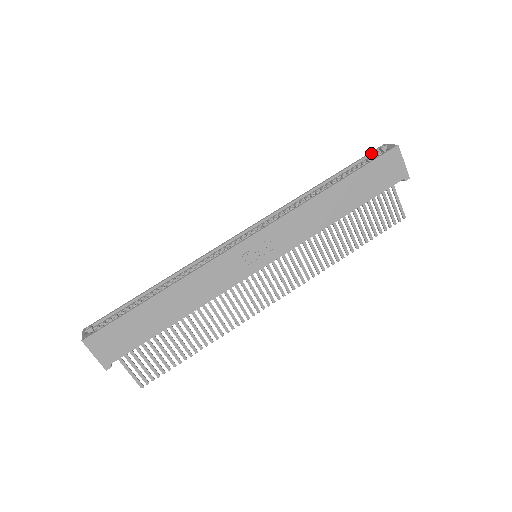
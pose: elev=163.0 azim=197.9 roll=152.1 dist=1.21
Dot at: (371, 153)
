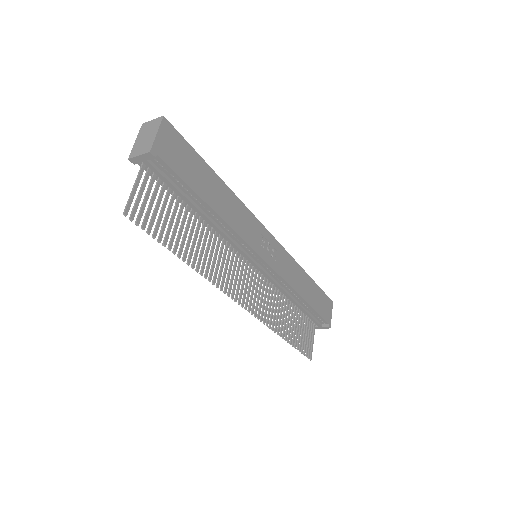
Dot at: occluded
